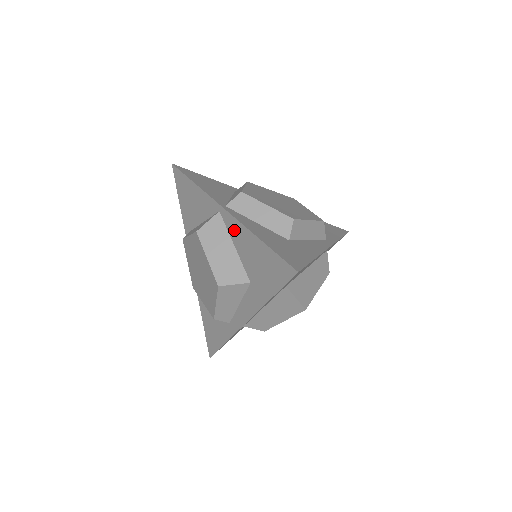
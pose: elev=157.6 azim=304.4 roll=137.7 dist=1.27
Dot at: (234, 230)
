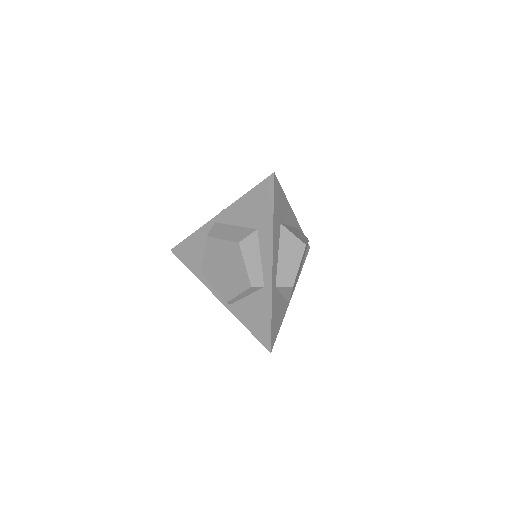
Dot at: (229, 216)
